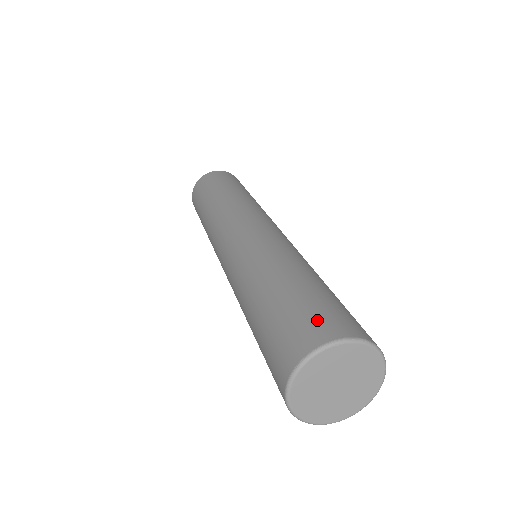
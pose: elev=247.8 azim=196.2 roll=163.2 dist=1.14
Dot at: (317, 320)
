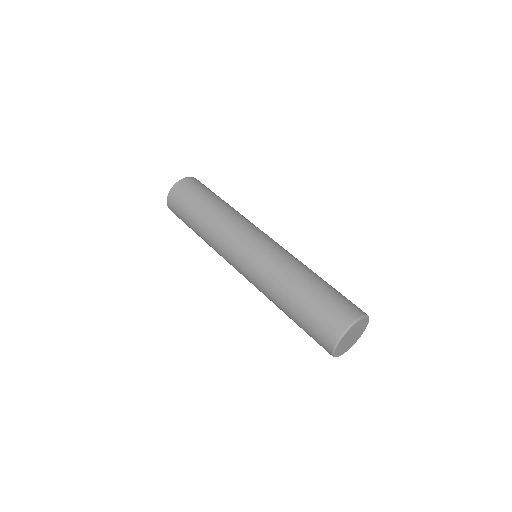
Dot at: (326, 327)
